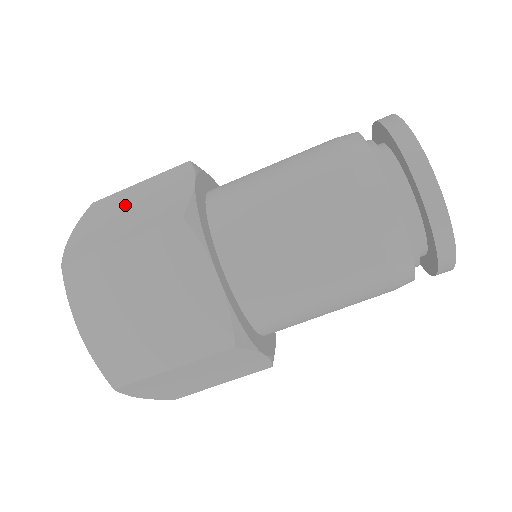
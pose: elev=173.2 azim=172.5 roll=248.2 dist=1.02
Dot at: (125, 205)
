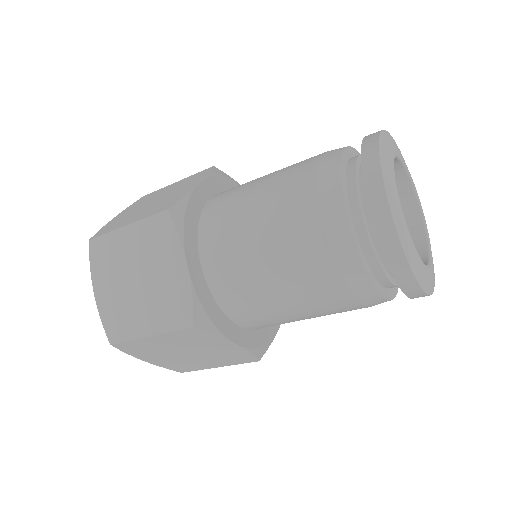
Dot at: (153, 199)
